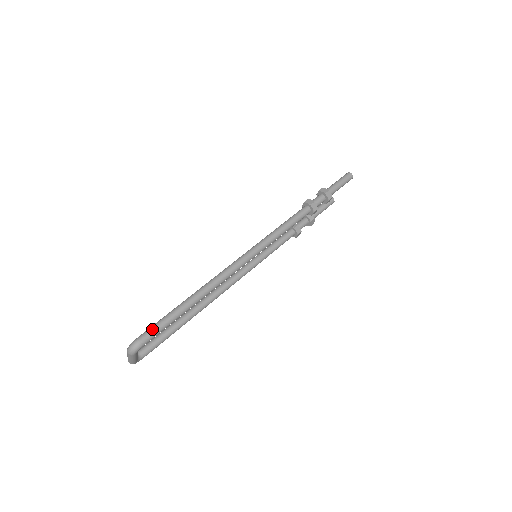
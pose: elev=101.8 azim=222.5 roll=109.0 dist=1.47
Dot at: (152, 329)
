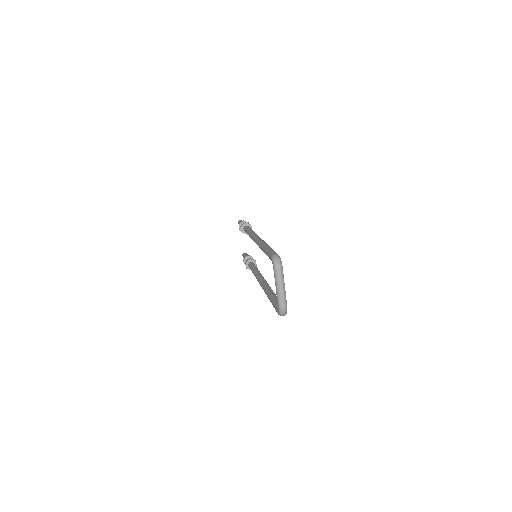
Dot at: (271, 251)
